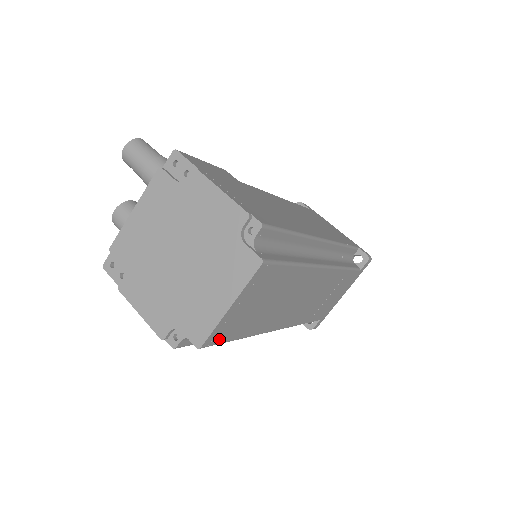
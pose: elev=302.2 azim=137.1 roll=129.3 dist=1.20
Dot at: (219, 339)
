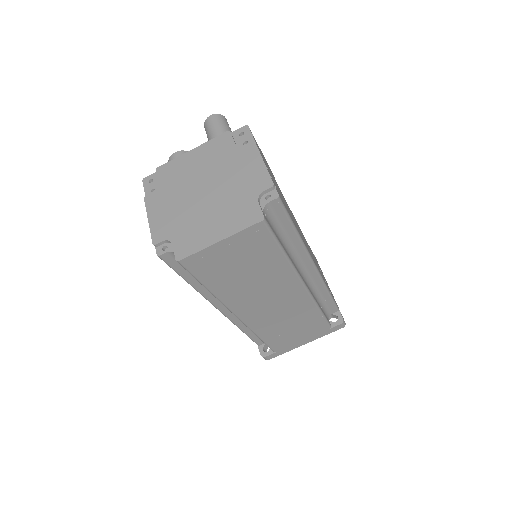
Dot at: (195, 269)
